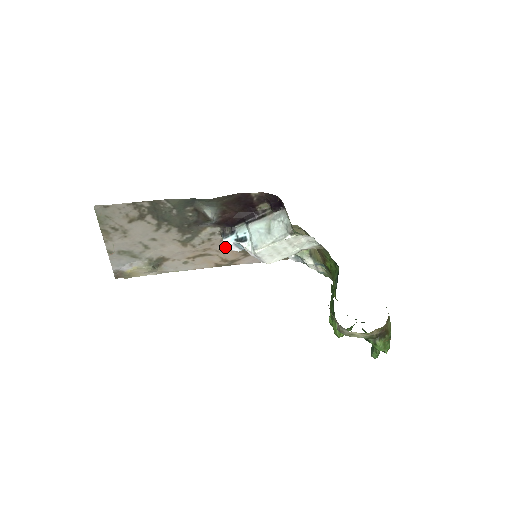
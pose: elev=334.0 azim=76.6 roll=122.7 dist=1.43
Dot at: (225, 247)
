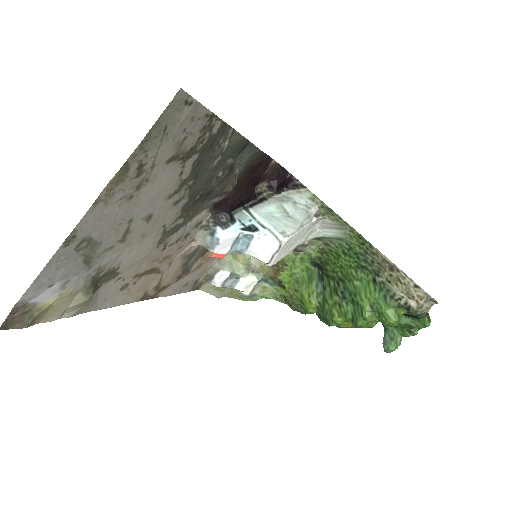
Dot at: (181, 256)
